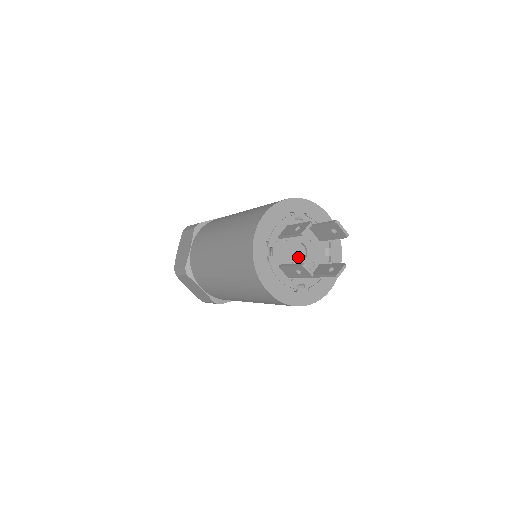
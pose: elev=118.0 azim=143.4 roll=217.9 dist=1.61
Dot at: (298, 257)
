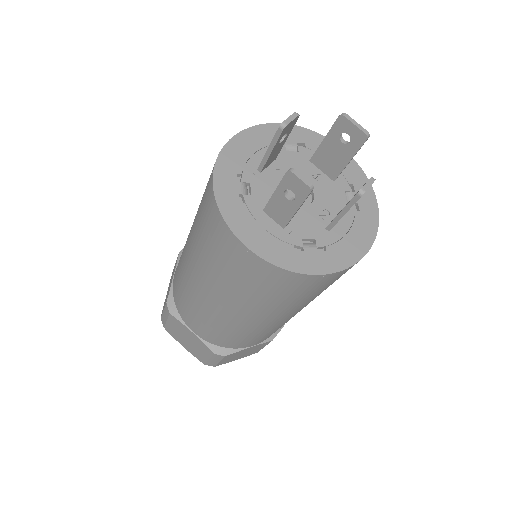
Dot at: occluded
